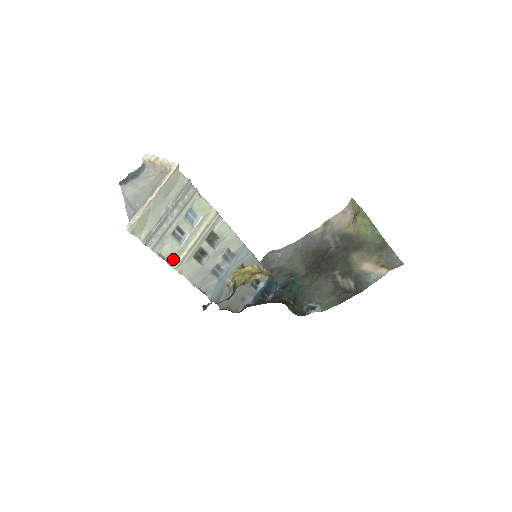
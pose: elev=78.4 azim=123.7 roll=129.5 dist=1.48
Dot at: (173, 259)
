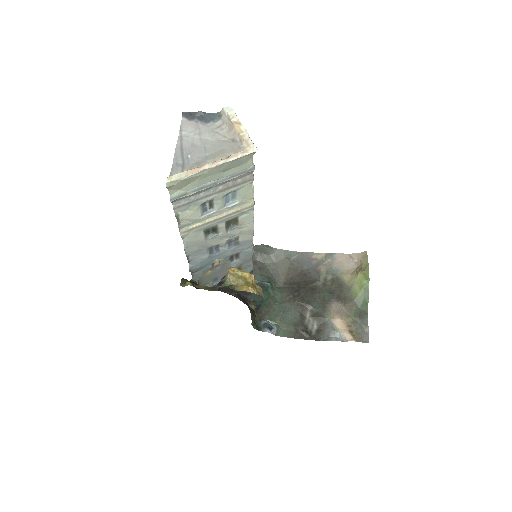
Dot at: (186, 224)
